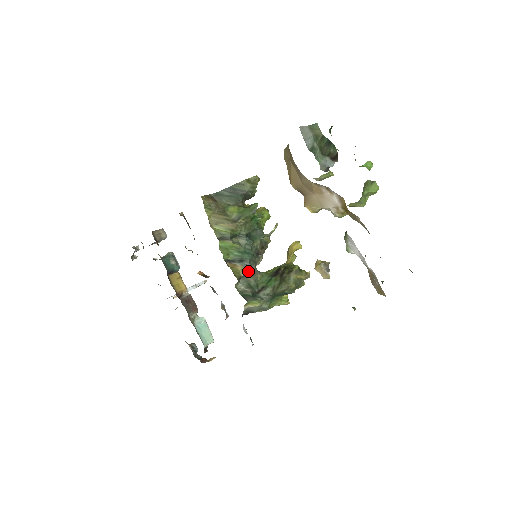
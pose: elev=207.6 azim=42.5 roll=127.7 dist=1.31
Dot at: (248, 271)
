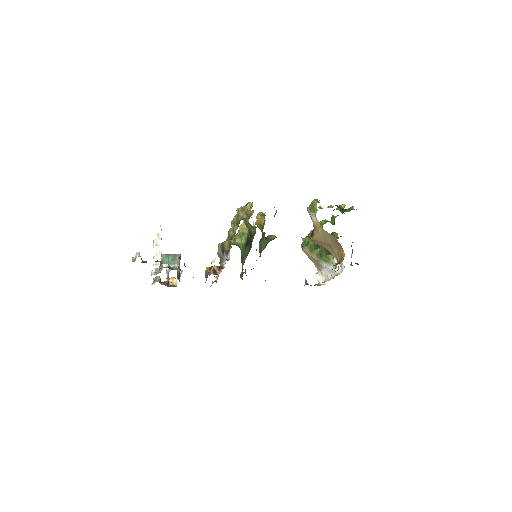
Dot at: occluded
